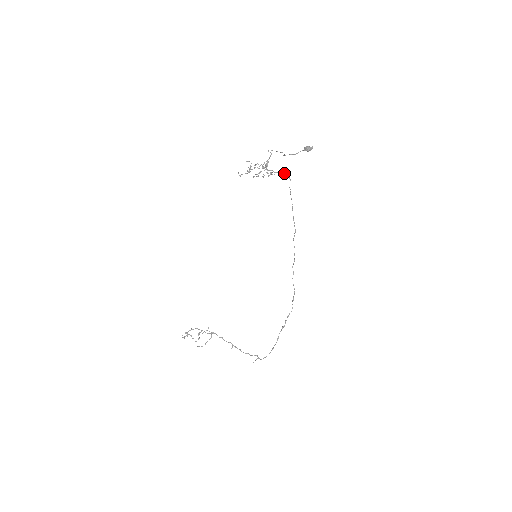
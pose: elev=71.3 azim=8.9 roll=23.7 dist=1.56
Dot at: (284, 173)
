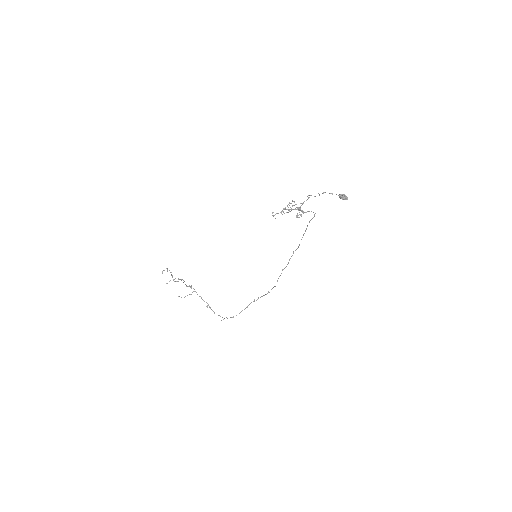
Dot at: occluded
